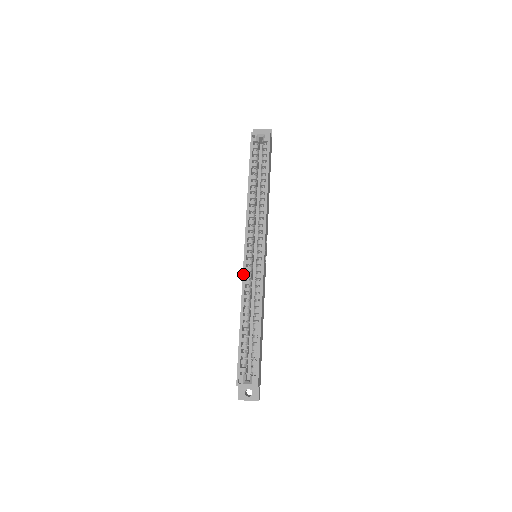
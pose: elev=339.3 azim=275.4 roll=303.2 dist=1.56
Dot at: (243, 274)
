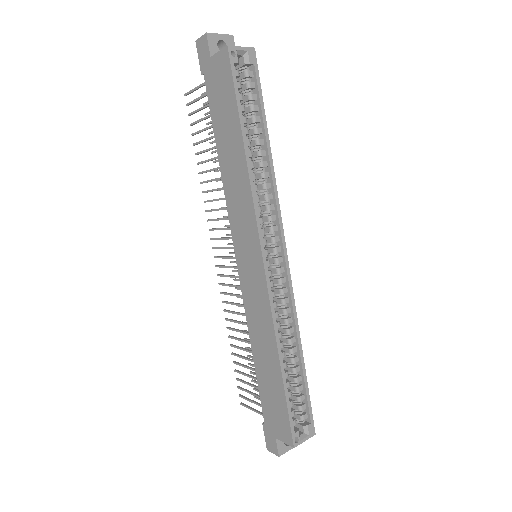
Dot at: (269, 295)
